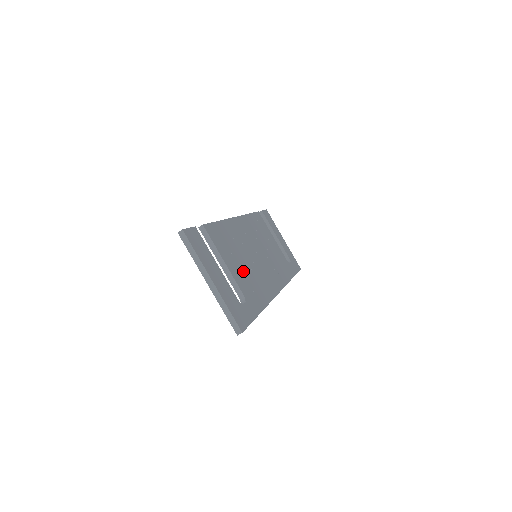
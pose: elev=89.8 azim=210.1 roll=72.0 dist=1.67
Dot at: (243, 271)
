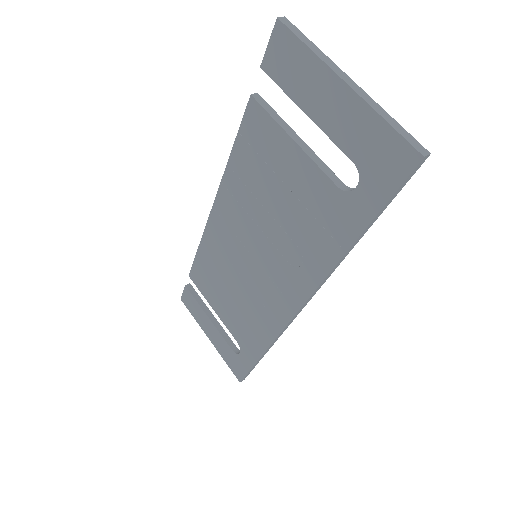
Dot at: occluded
